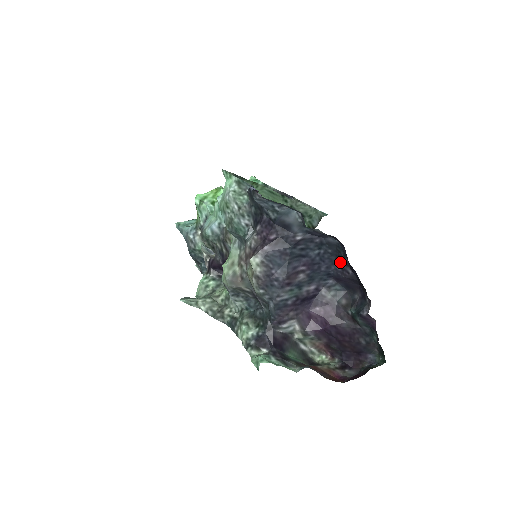
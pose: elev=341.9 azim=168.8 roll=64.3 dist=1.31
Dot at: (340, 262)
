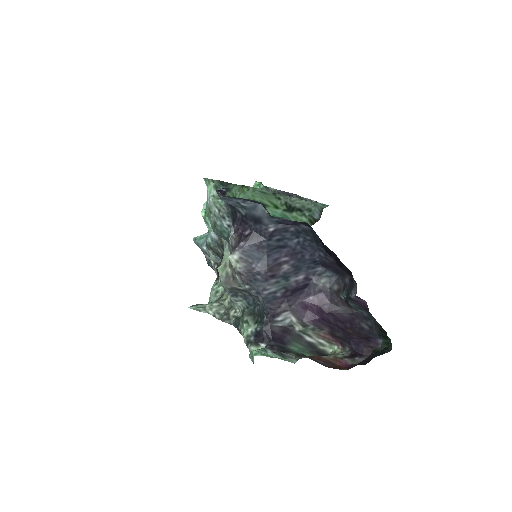
Dot at: (321, 247)
